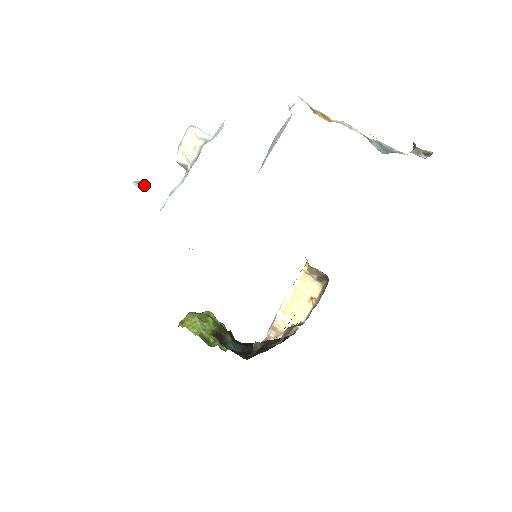
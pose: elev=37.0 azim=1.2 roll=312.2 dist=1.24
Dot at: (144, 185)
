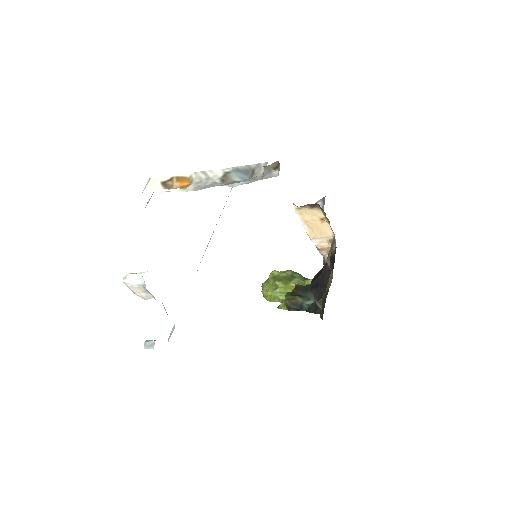
Dot at: (151, 343)
